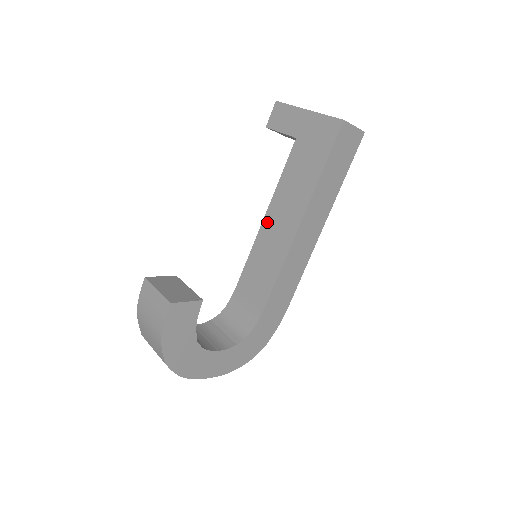
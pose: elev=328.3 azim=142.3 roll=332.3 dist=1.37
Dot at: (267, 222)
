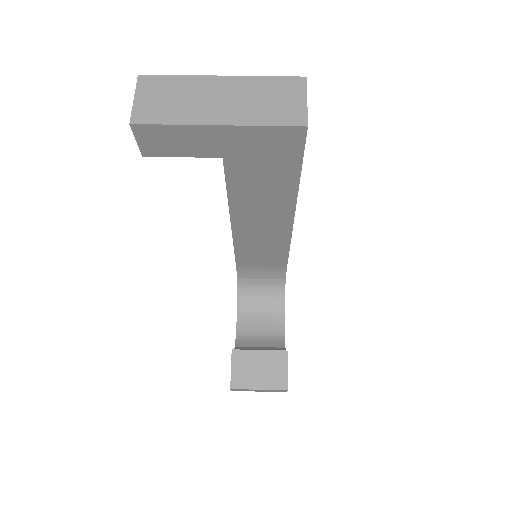
Dot at: (240, 227)
